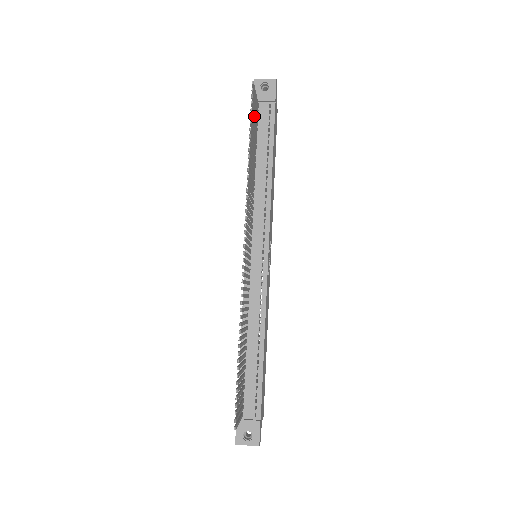
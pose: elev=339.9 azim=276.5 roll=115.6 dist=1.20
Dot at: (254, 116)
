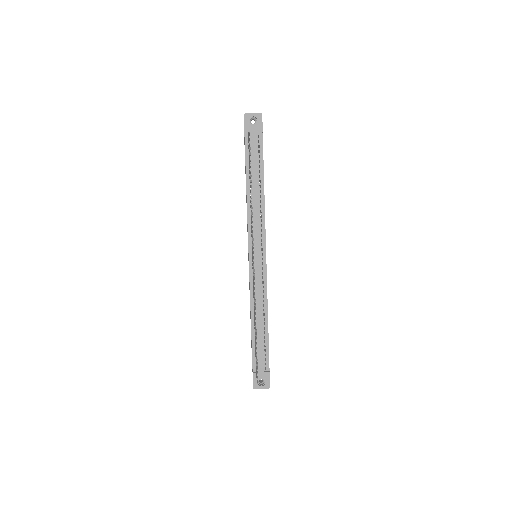
Dot at: occluded
